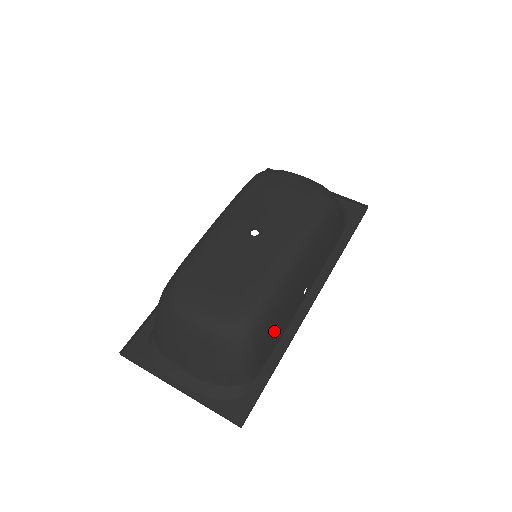
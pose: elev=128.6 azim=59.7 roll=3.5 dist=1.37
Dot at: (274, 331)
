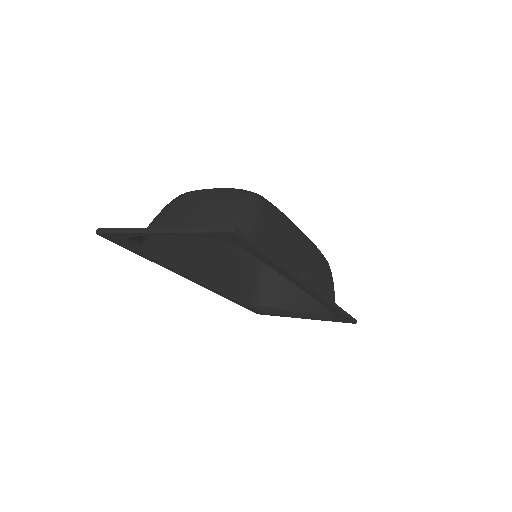
Dot at: (276, 240)
